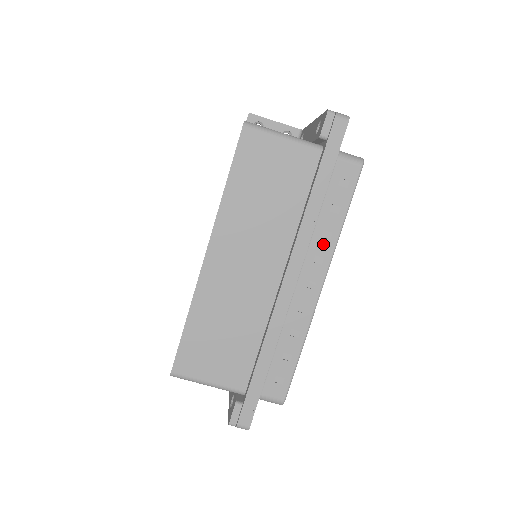
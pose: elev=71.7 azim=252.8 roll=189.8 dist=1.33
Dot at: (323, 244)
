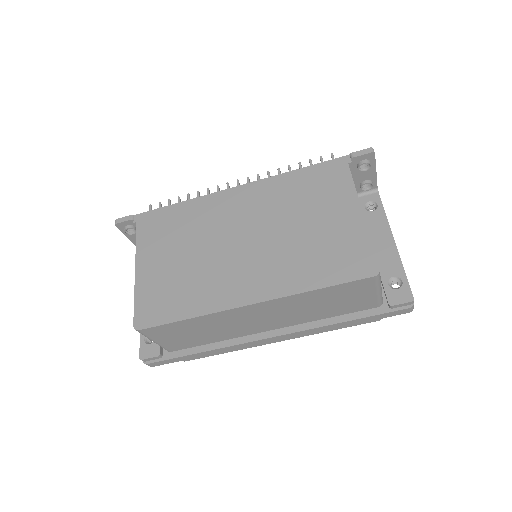
Dot at: occluded
